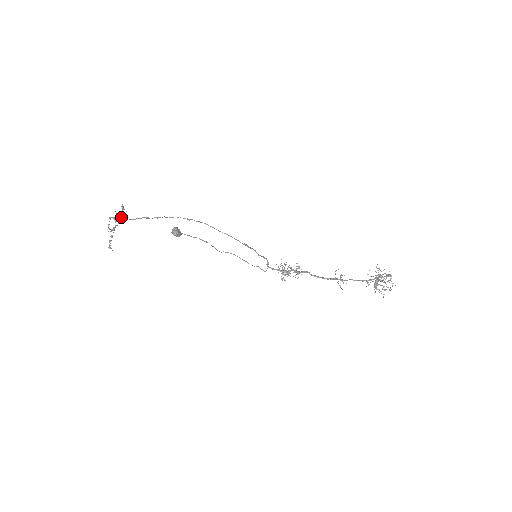
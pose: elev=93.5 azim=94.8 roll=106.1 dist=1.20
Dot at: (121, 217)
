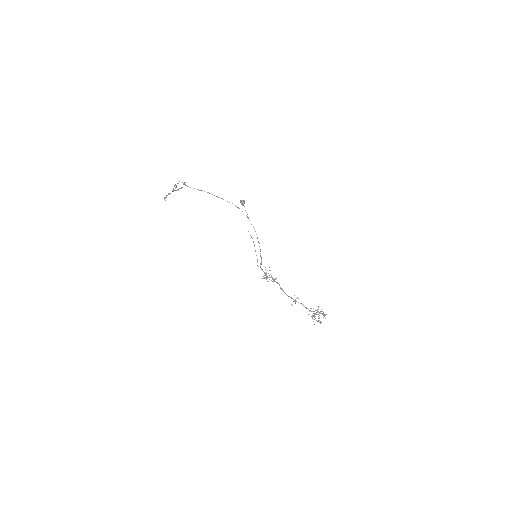
Dot at: (182, 187)
